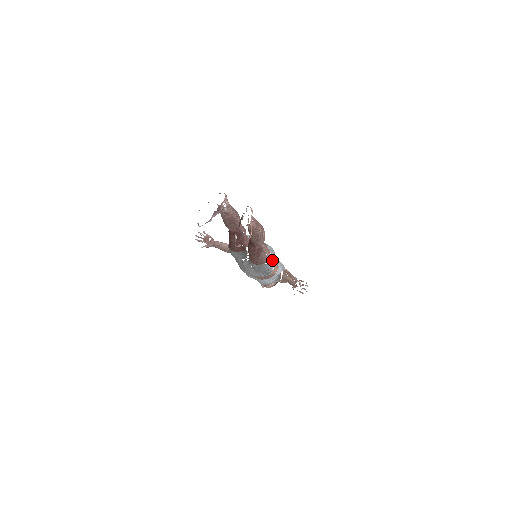
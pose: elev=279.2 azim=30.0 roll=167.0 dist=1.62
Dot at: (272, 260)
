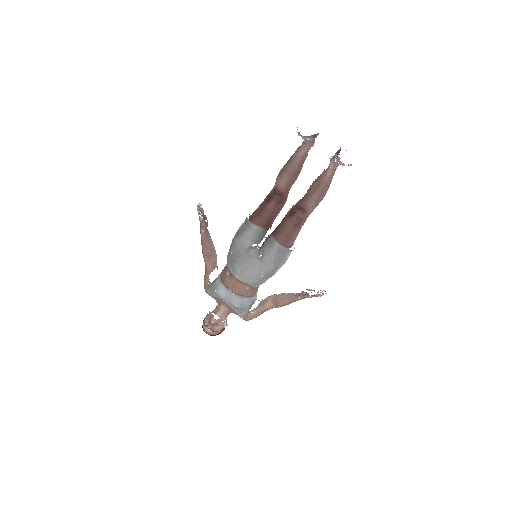
Dot at: (290, 253)
